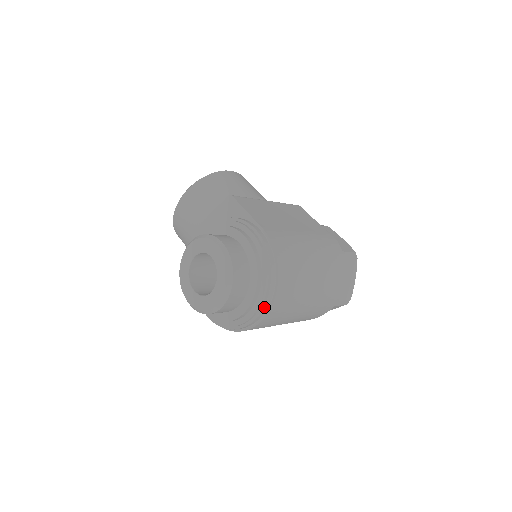
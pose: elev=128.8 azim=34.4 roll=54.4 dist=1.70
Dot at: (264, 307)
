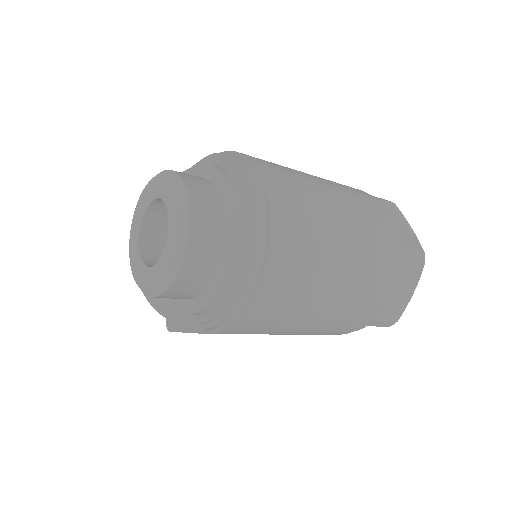
Dot at: (258, 215)
